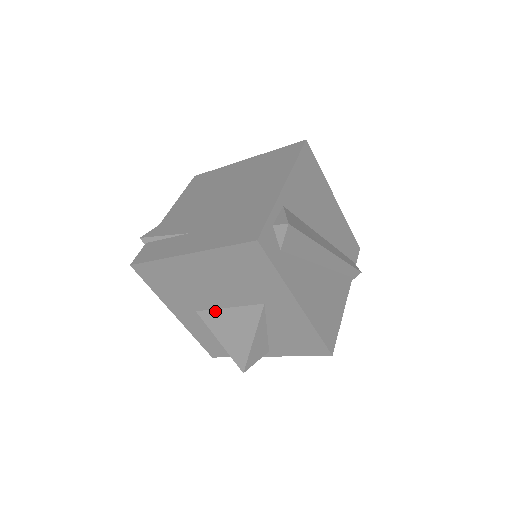
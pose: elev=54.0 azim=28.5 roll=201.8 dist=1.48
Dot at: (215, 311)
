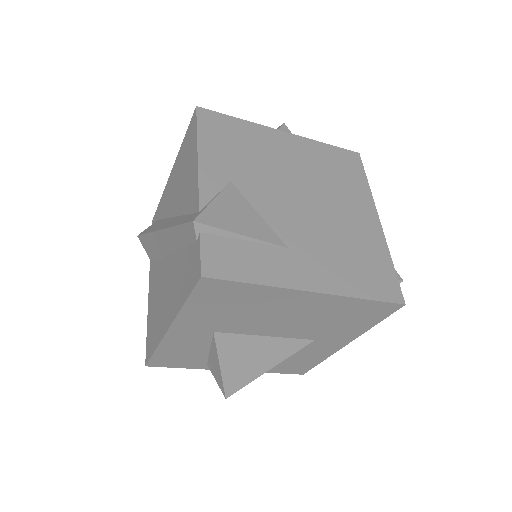
Dot at: (244, 336)
